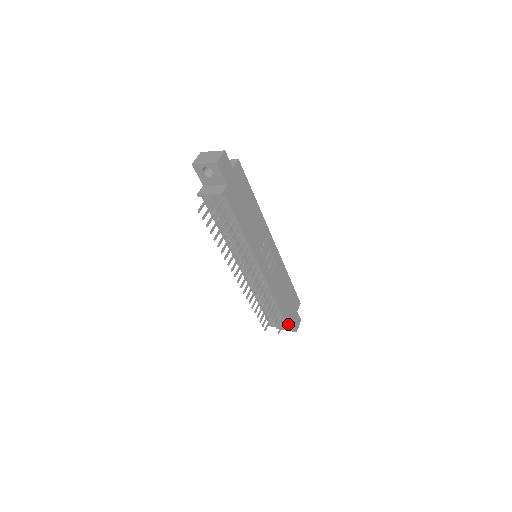
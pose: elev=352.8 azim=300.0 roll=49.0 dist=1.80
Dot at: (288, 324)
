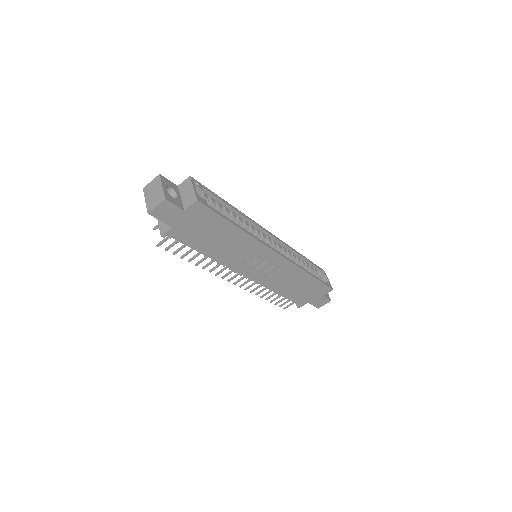
Dot at: (301, 305)
